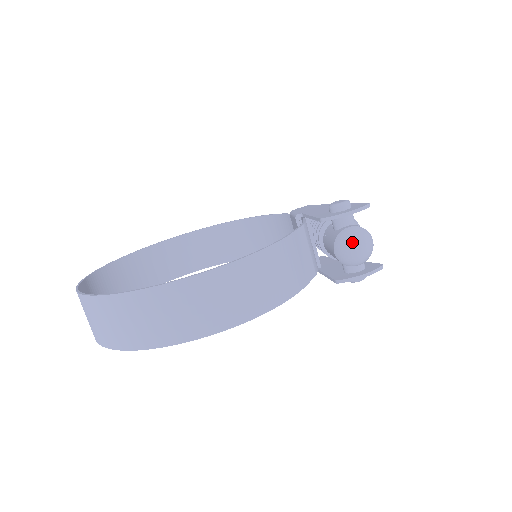
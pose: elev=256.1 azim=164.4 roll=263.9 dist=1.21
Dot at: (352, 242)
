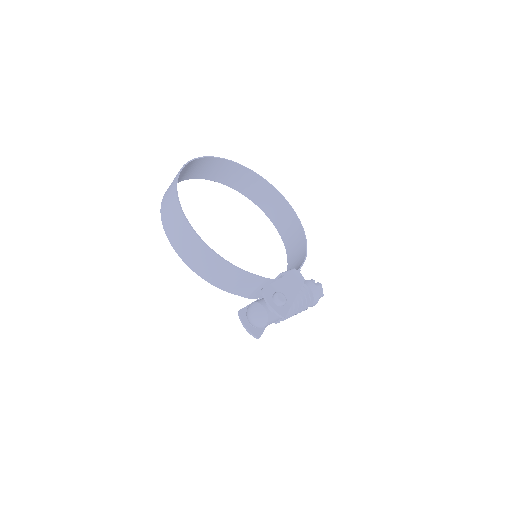
Dot at: (254, 313)
